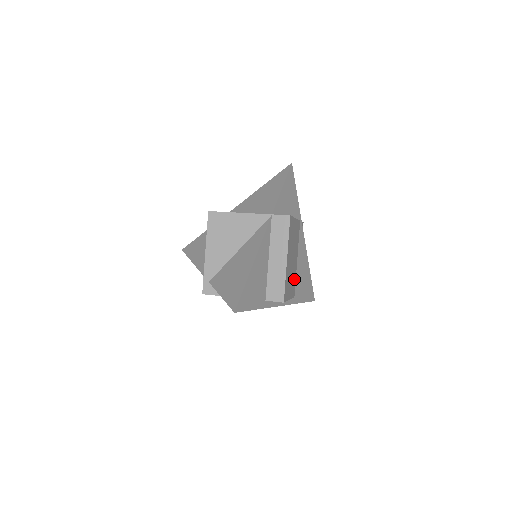
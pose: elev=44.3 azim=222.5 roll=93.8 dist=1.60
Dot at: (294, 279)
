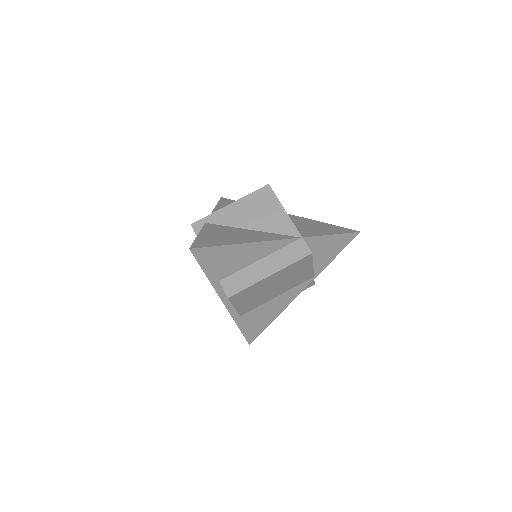
Dot at: (257, 304)
